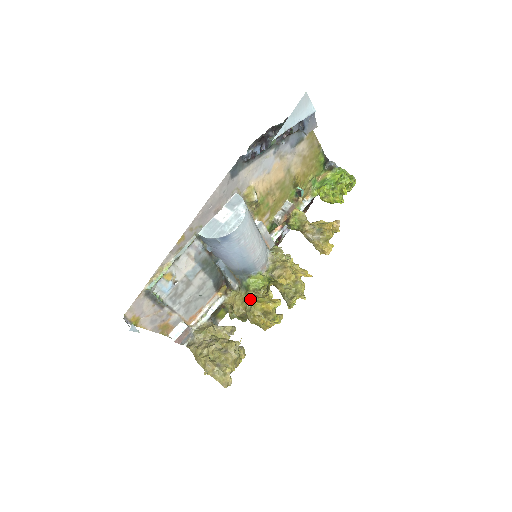
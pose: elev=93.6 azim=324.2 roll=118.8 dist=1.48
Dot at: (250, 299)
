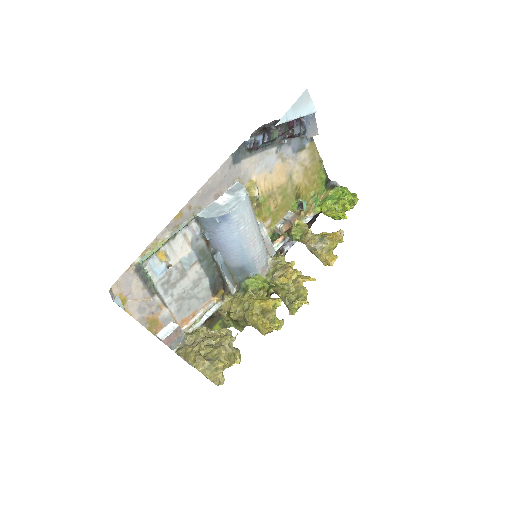
Dot at: (248, 299)
